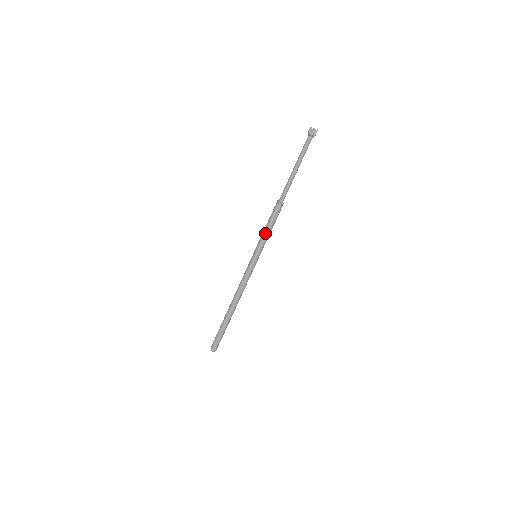
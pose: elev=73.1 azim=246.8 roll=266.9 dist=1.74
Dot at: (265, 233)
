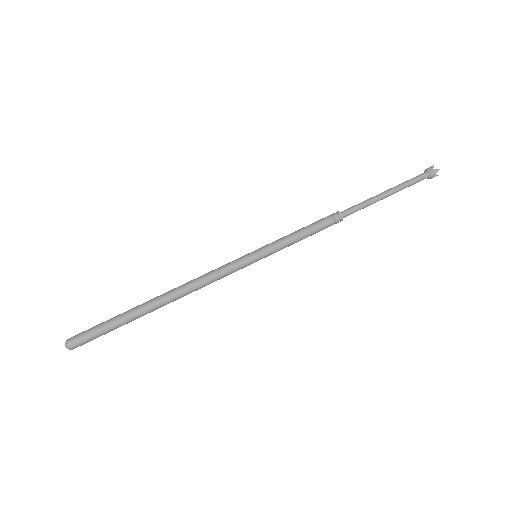
Dot at: (294, 235)
